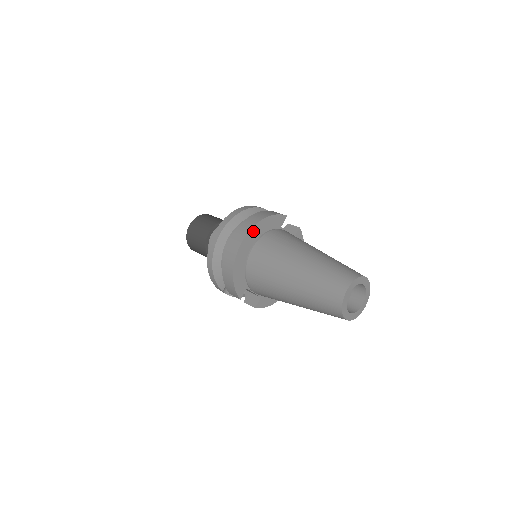
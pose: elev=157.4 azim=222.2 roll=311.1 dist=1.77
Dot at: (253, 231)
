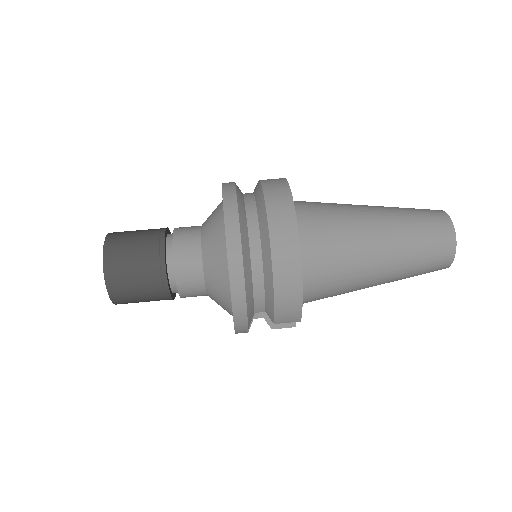
Dot at: (293, 209)
